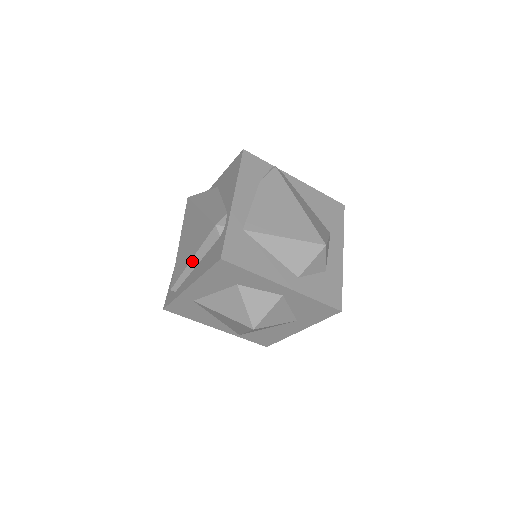
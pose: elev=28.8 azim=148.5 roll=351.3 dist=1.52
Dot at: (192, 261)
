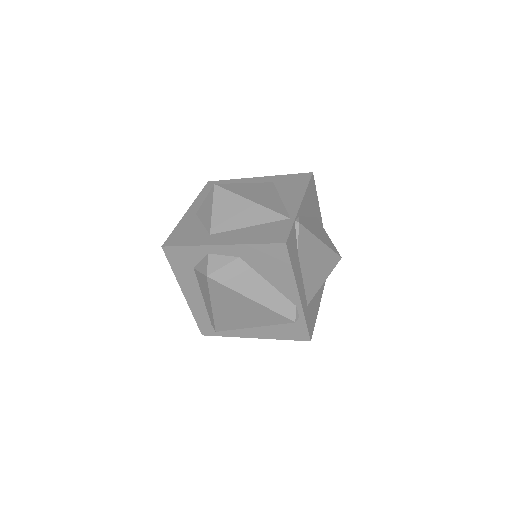
Dot at: occluded
